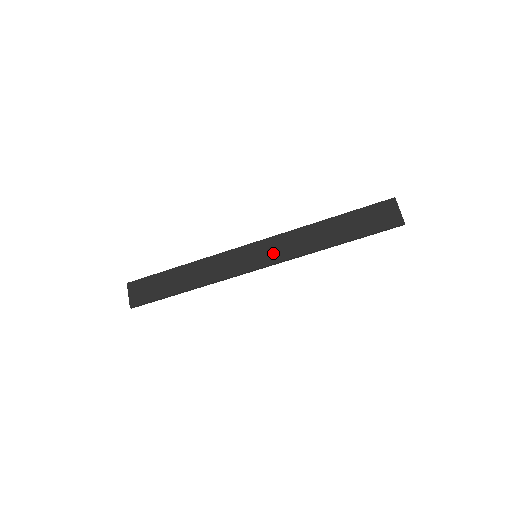
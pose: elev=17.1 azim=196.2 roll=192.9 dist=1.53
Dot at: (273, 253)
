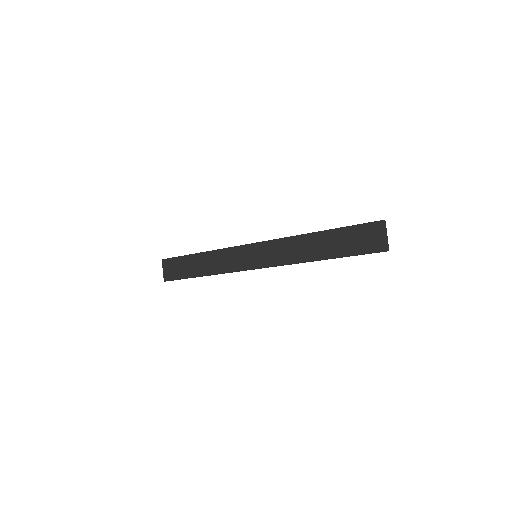
Dot at: (269, 257)
